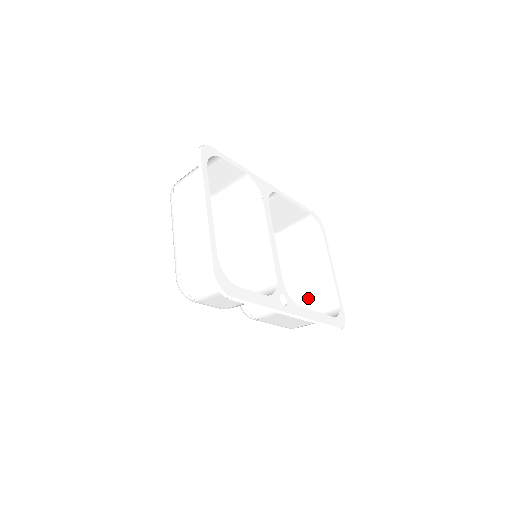
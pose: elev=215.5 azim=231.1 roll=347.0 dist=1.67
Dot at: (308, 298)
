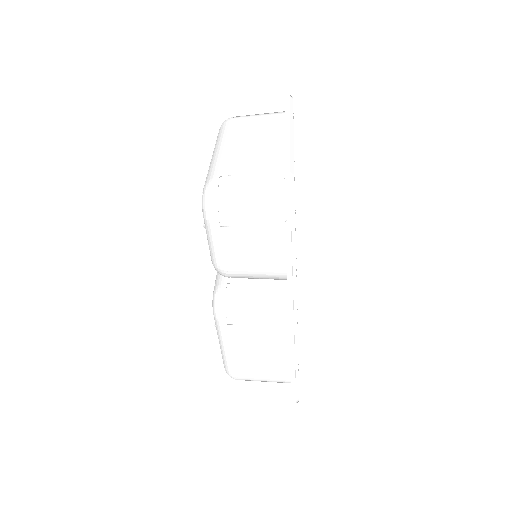
Dot at: occluded
